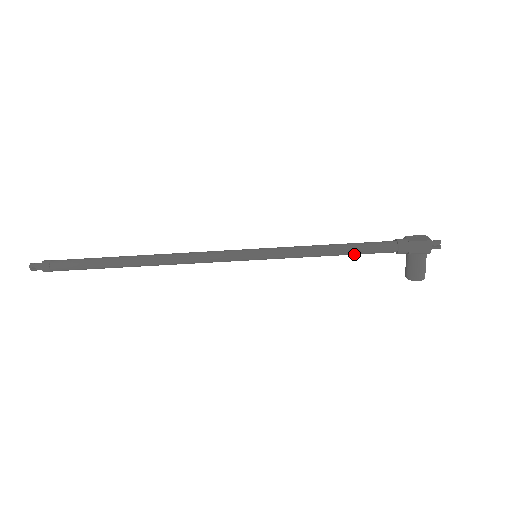
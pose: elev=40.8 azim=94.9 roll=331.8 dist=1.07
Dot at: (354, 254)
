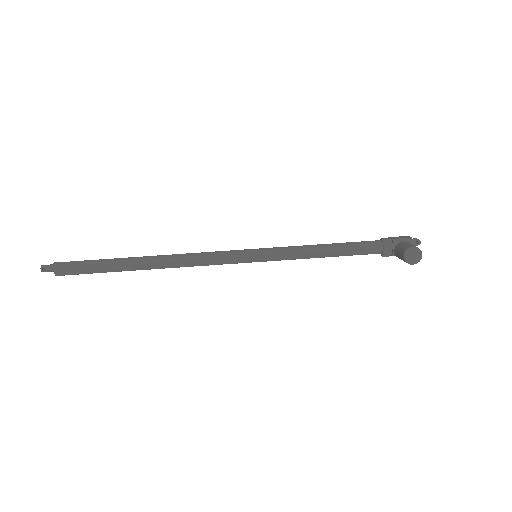
Dot at: (345, 246)
